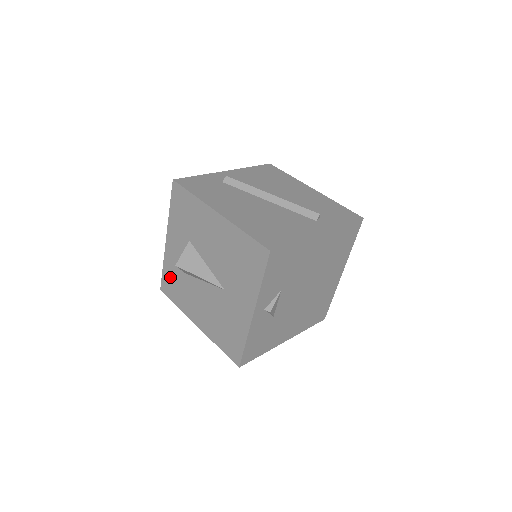
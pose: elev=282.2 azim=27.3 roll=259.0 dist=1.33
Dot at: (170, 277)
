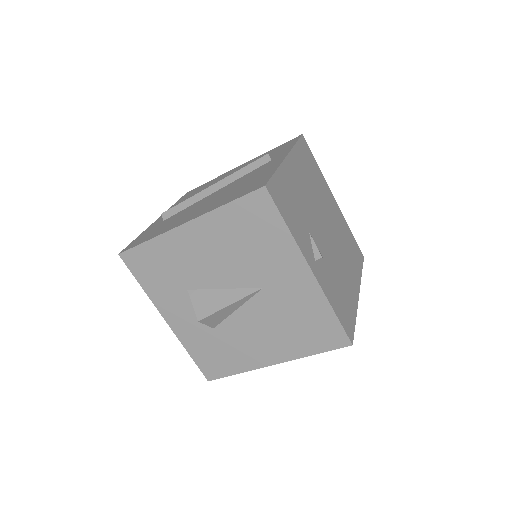
Dot at: (205, 354)
